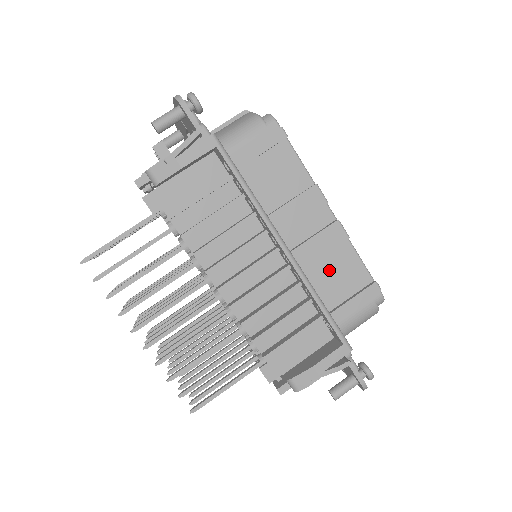
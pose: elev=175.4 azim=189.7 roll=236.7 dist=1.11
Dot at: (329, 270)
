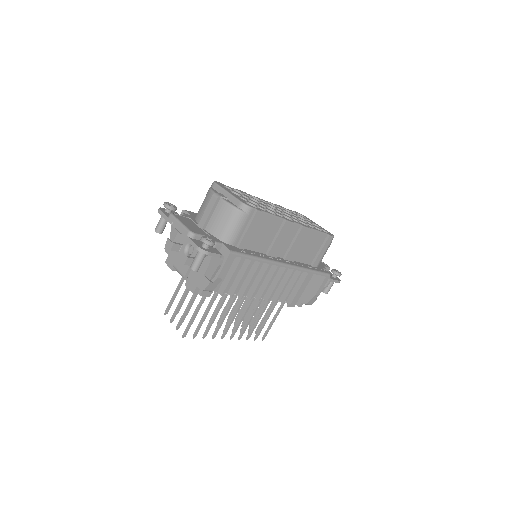
Dot at: (305, 248)
